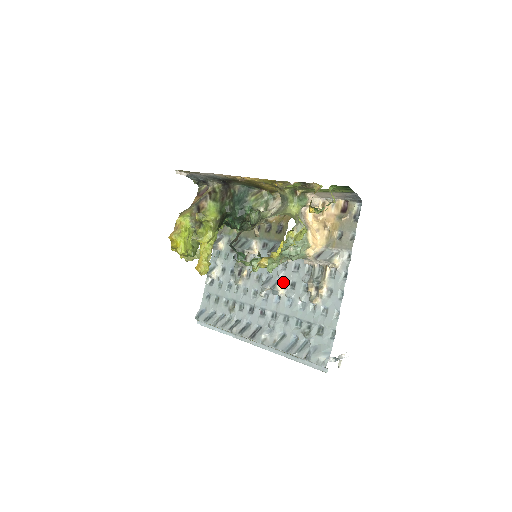
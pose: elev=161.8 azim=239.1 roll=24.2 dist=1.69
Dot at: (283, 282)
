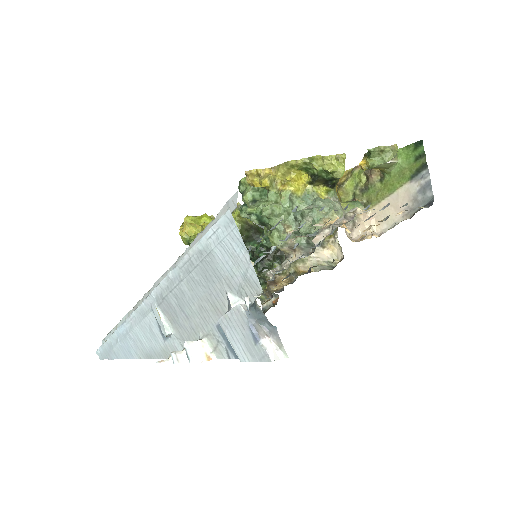
Dot at: occluded
